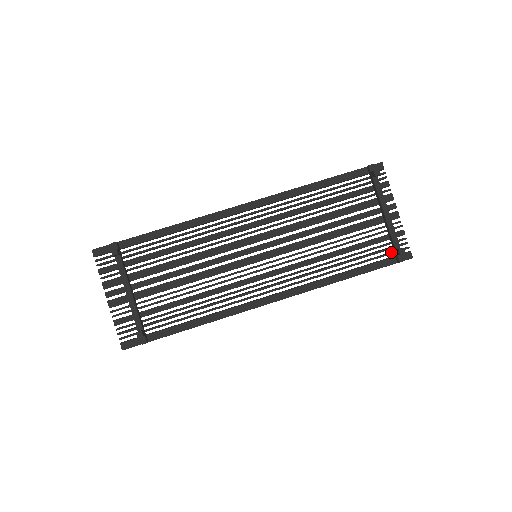
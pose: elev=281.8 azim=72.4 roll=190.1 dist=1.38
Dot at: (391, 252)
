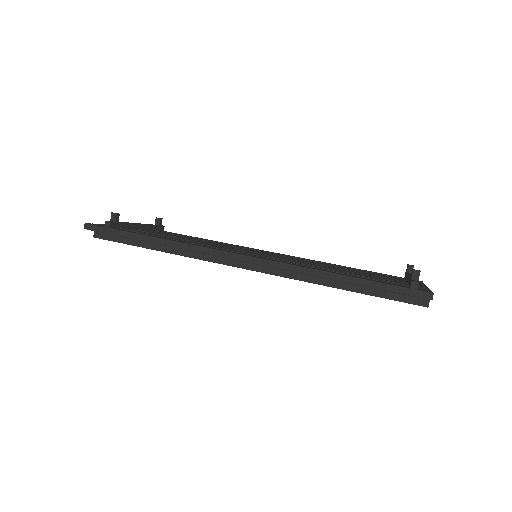
Dot at: (405, 286)
